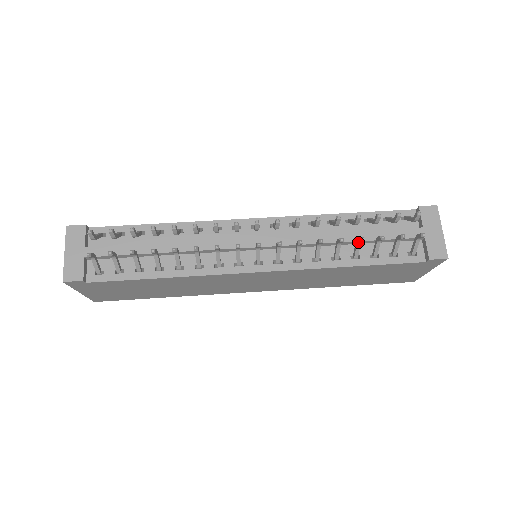
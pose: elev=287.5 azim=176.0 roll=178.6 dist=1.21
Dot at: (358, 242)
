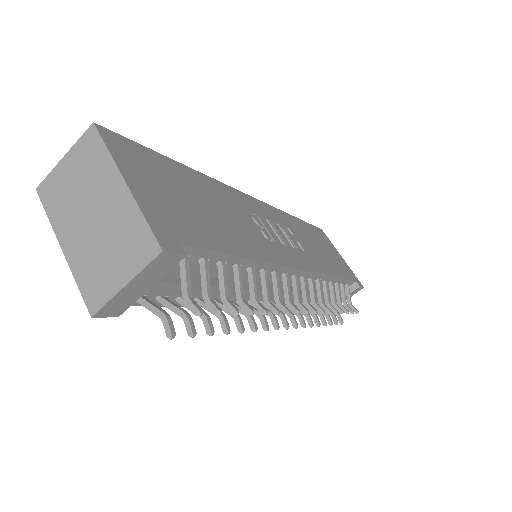
Dot at: (320, 316)
